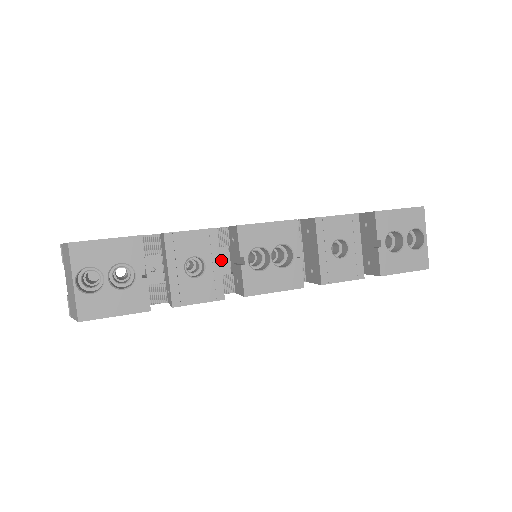
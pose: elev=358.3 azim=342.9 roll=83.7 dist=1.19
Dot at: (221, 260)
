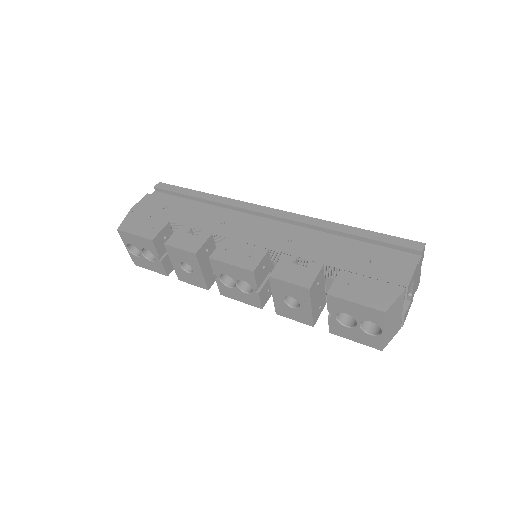
Dot at: occluded
